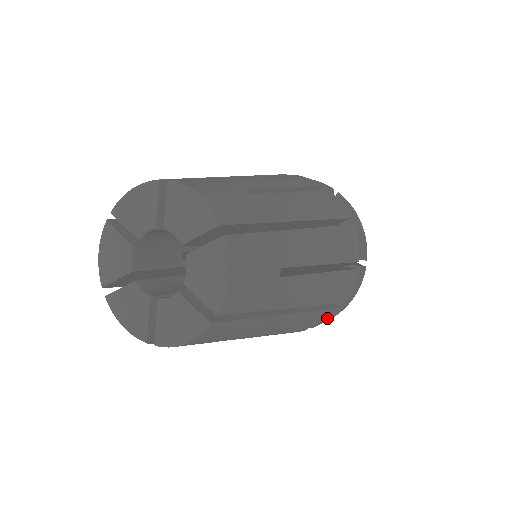
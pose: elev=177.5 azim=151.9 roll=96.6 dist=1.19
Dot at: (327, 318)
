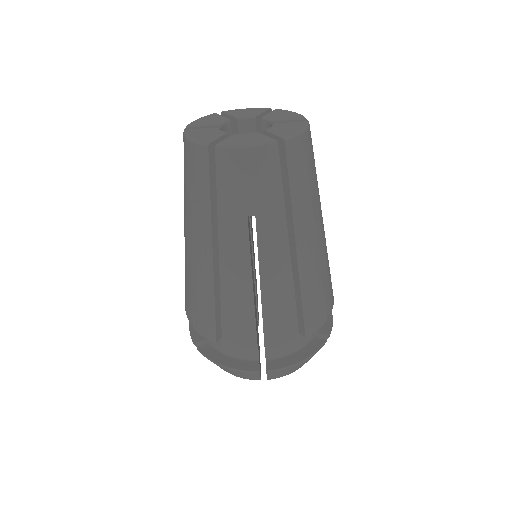
Dot at: (333, 300)
